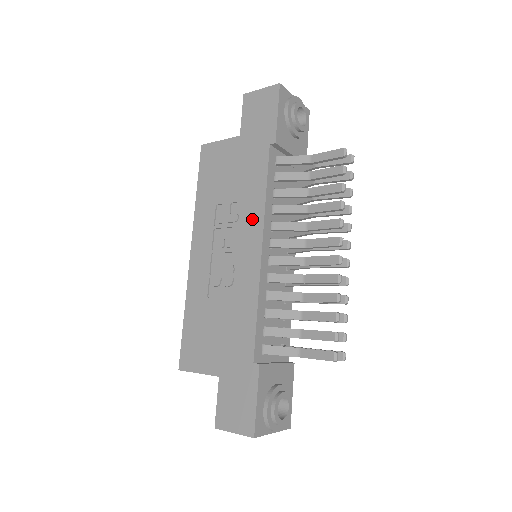
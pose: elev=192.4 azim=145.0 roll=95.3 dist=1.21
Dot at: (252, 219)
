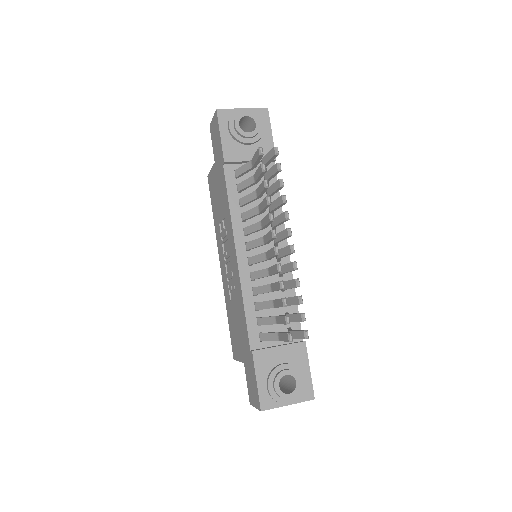
Dot at: (229, 231)
